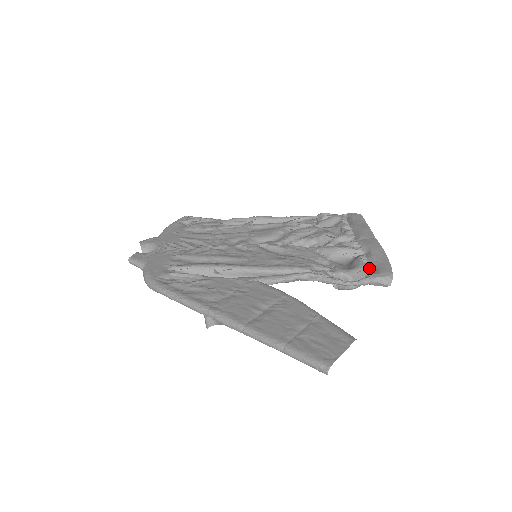
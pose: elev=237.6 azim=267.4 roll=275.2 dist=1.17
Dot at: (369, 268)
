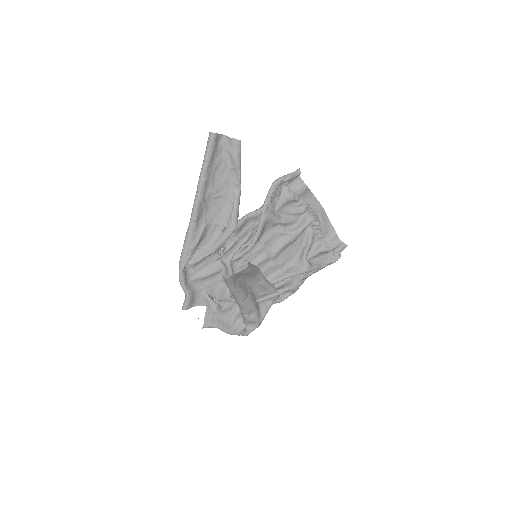
Dot at: (300, 188)
